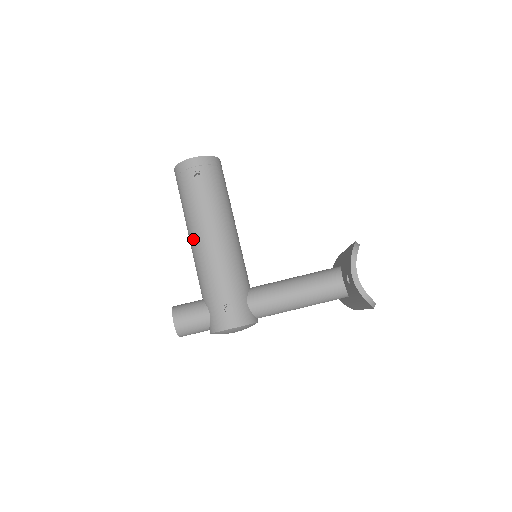
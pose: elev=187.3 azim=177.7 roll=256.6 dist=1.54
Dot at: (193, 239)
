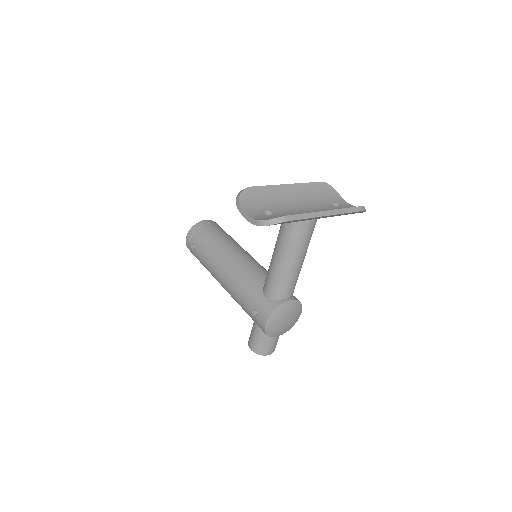
Dot at: occluded
